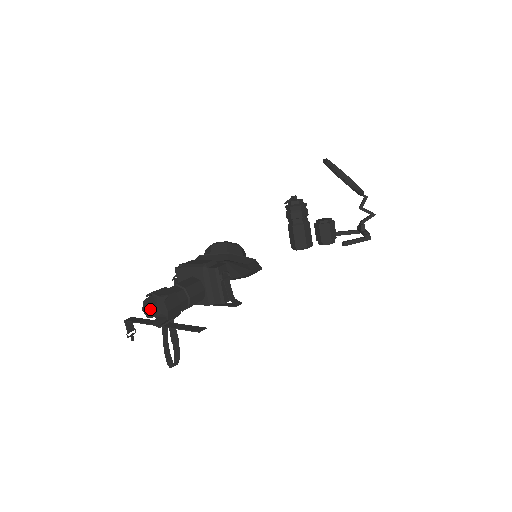
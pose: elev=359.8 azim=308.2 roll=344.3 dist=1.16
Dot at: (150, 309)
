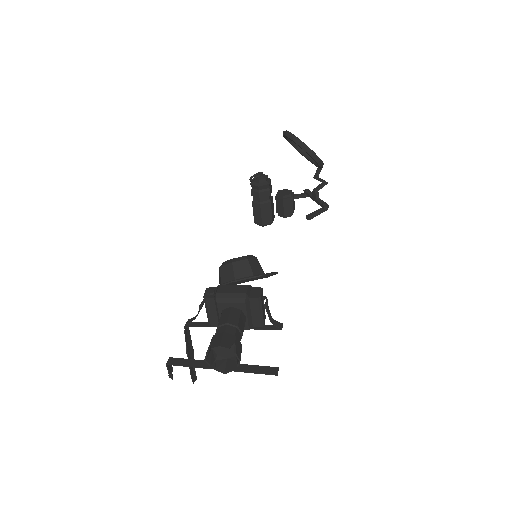
Dot at: (209, 356)
